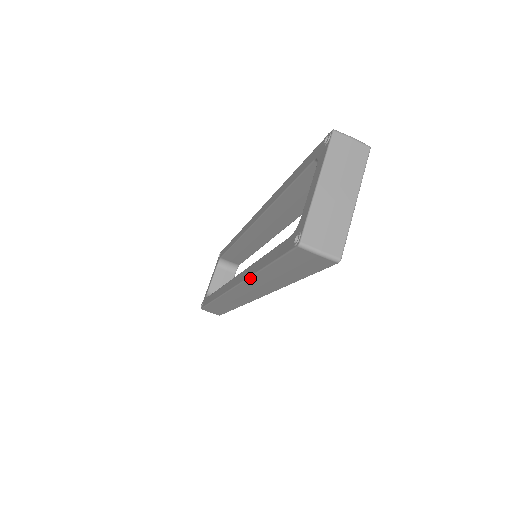
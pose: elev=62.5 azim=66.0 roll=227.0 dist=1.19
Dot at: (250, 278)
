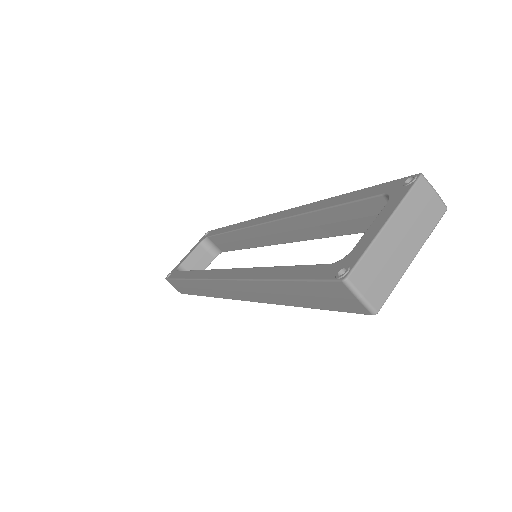
Dot at: (252, 281)
